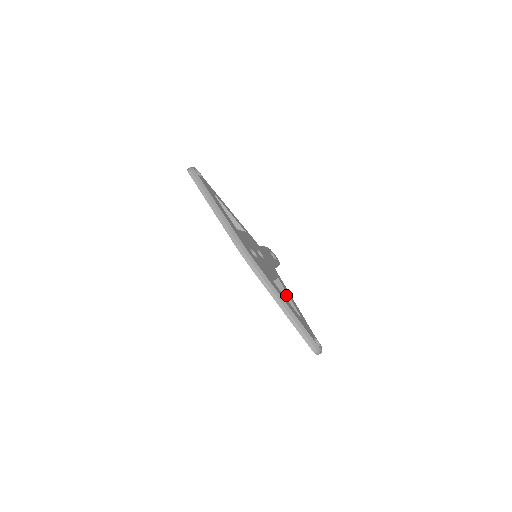
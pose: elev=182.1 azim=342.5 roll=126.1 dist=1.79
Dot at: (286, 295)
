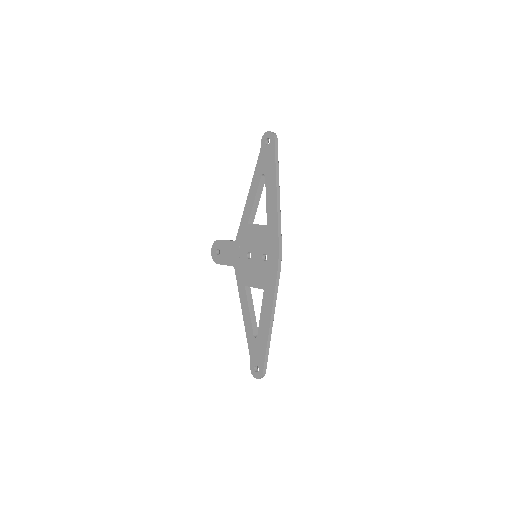
Dot at: (253, 307)
